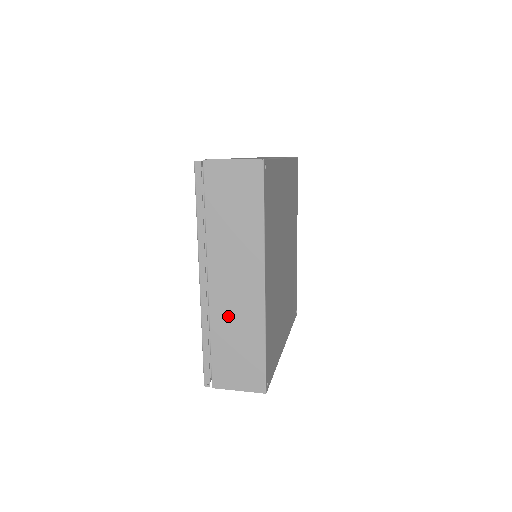
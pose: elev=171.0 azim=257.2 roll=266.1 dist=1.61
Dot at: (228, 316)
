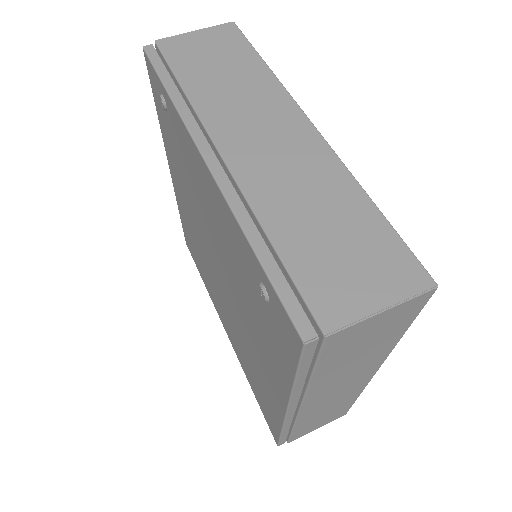
Dot at: (321, 409)
